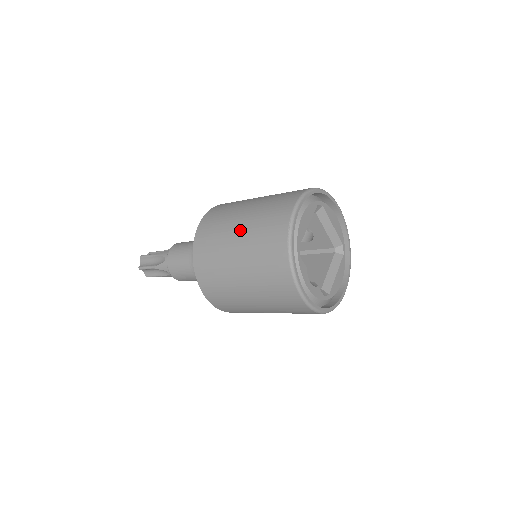
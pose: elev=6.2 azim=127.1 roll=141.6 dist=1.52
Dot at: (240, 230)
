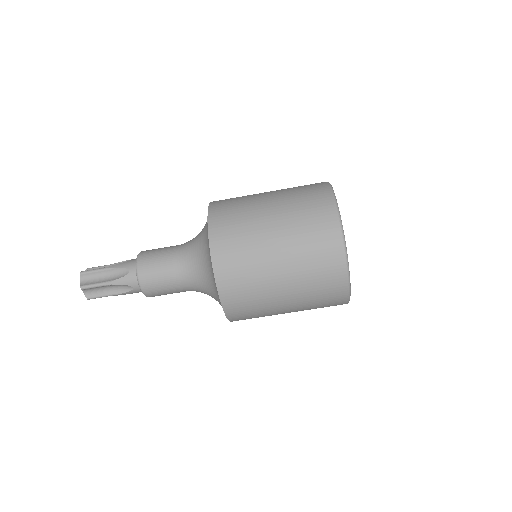
Dot at: occluded
